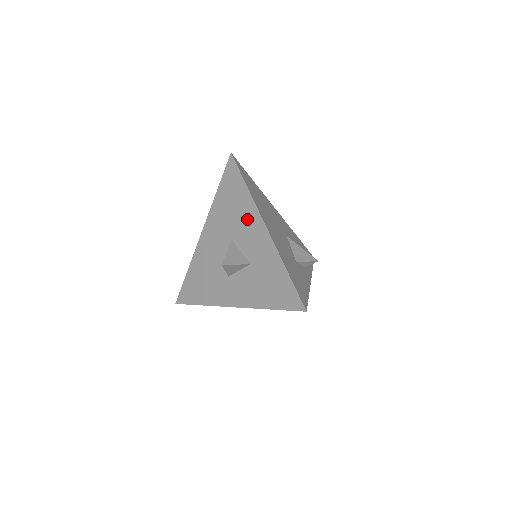
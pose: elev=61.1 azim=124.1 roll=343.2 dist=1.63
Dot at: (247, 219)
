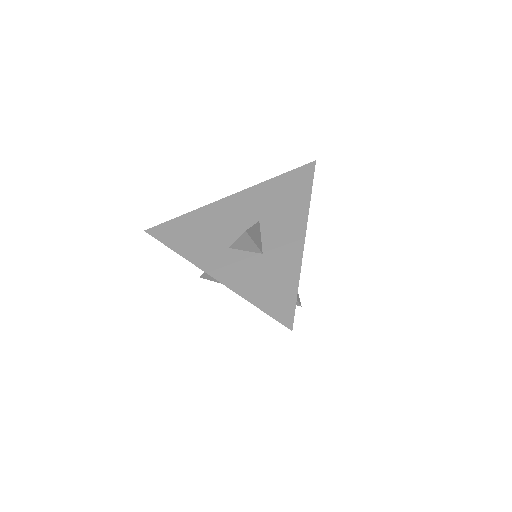
Dot at: (290, 217)
